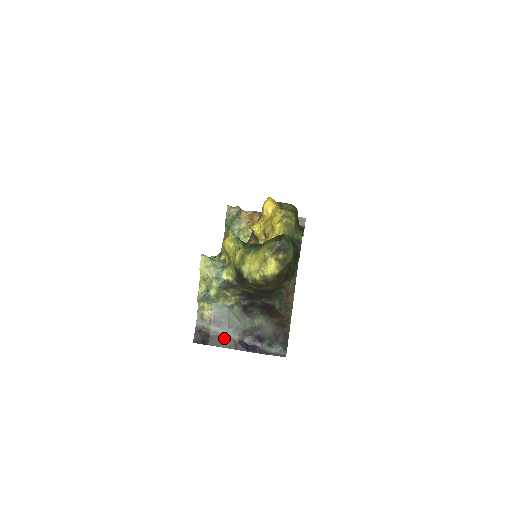
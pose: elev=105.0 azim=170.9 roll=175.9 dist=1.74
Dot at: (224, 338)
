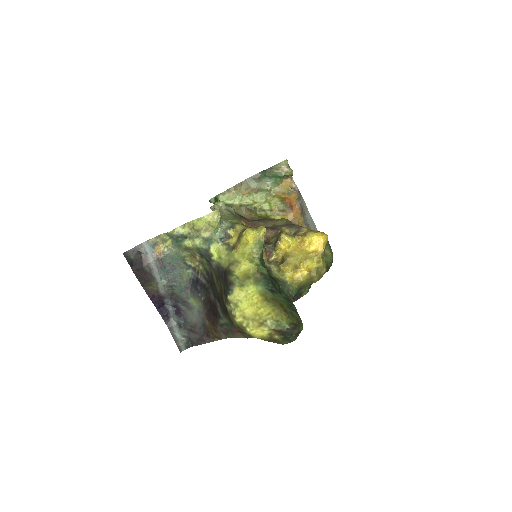
Dot at: (152, 281)
